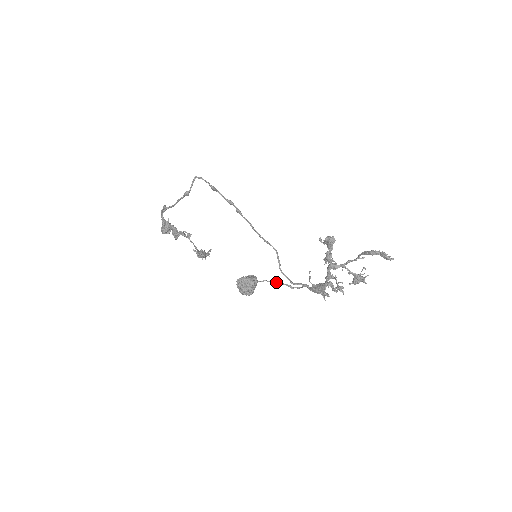
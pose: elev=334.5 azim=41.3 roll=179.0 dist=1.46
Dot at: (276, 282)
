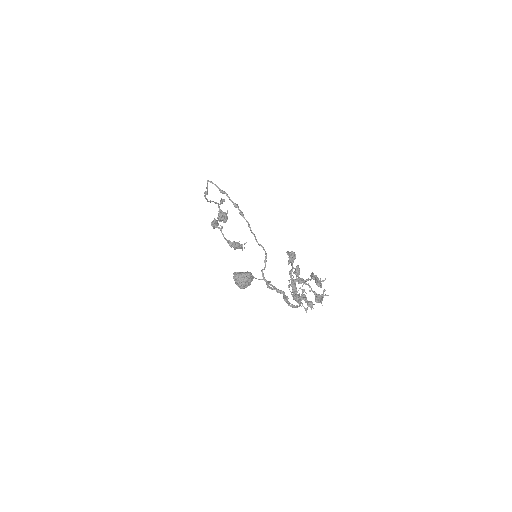
Dot at: occluded
